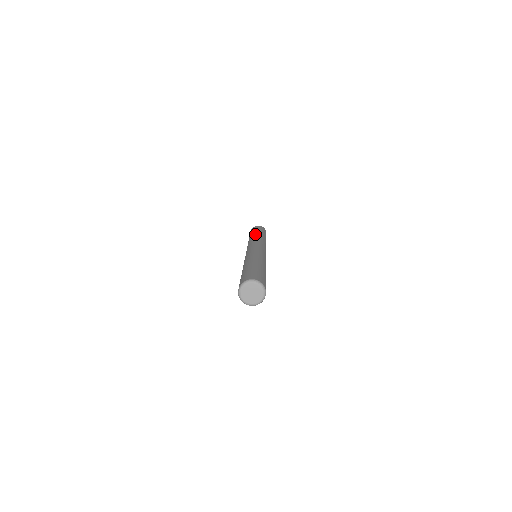
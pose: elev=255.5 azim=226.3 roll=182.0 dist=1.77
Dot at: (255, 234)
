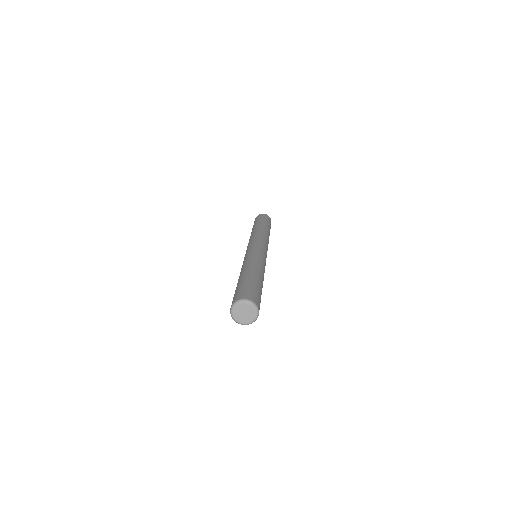
Dot at: (257, 227)
